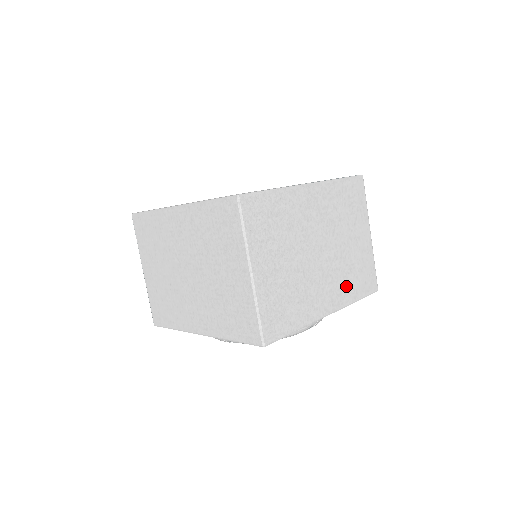
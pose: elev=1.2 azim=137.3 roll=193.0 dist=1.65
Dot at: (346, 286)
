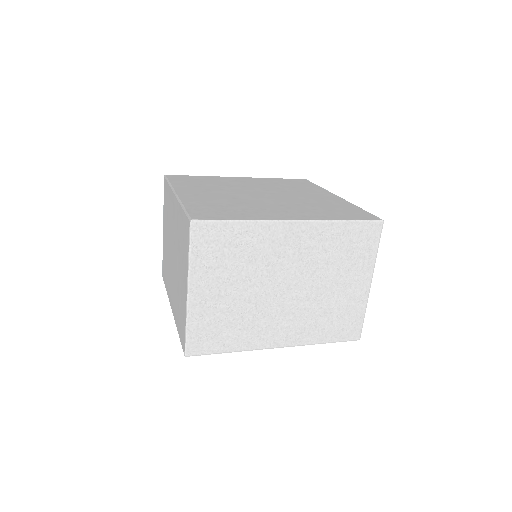
Dot at: (312, 327)
